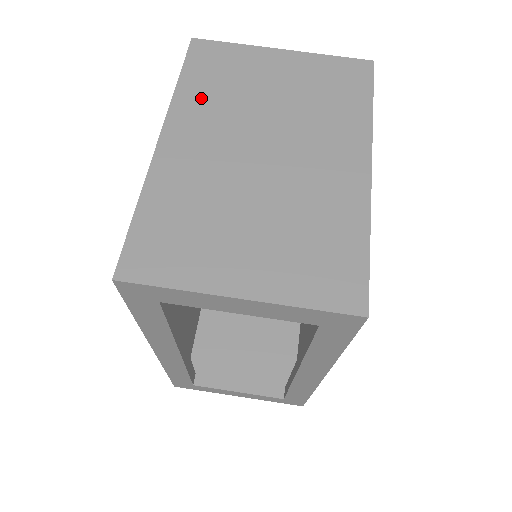
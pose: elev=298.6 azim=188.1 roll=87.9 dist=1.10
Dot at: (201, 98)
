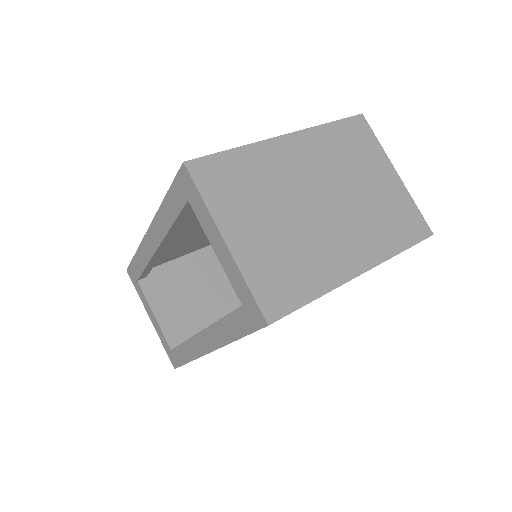
Dot at: (329, 143)
